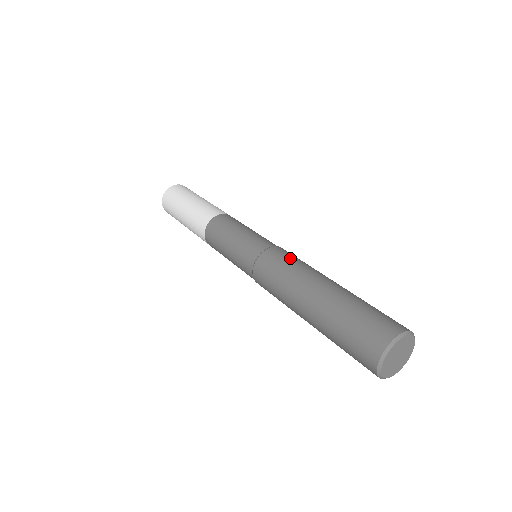
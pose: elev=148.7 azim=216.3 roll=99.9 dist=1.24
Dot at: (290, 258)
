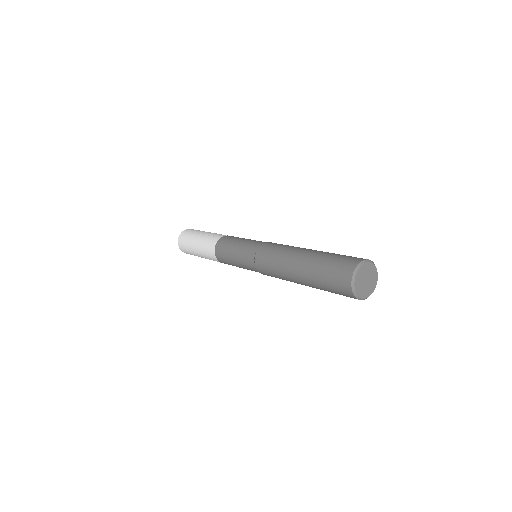
Dot at: occluded
